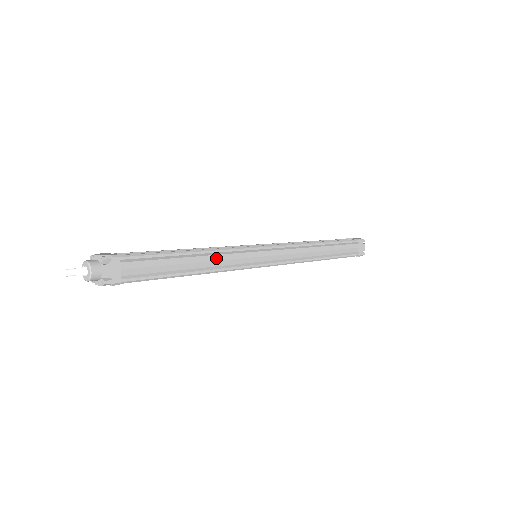
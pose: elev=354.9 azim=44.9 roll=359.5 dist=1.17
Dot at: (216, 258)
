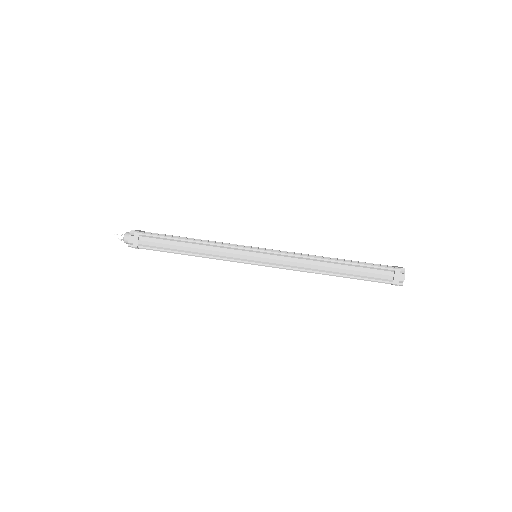
Dot at: occluded
